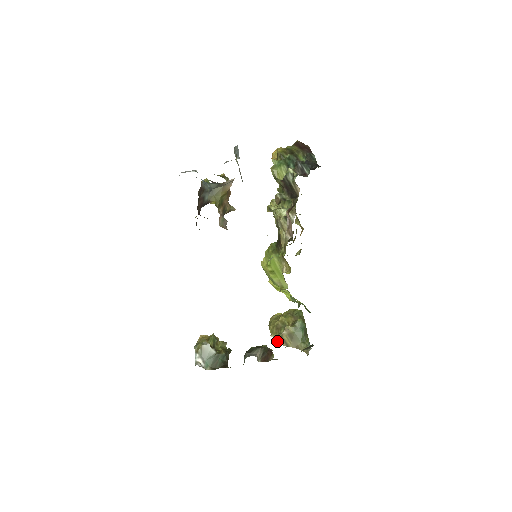
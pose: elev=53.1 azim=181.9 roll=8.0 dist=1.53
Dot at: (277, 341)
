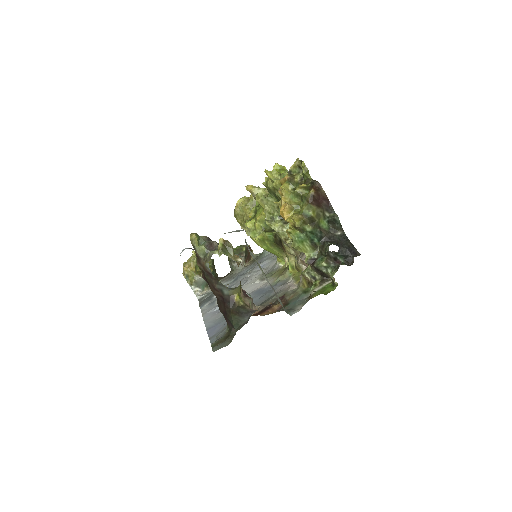
Dot at: occluded
